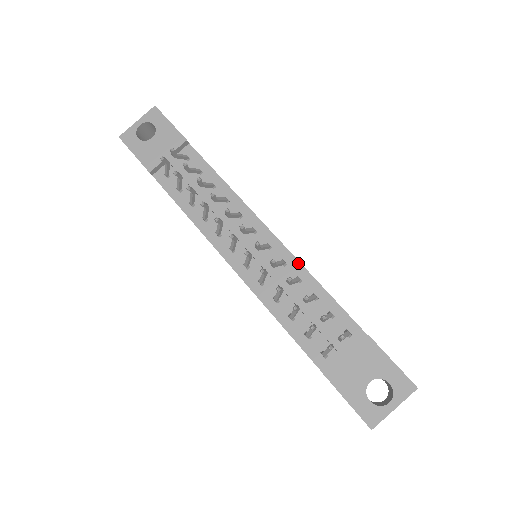
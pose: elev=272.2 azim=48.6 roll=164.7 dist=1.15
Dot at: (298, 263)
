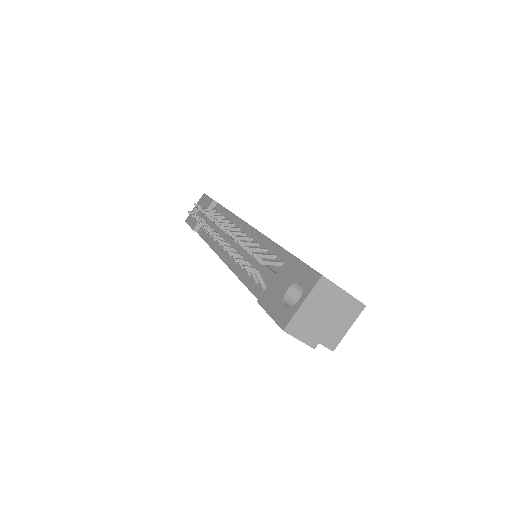
Dot at: (260, 234)
